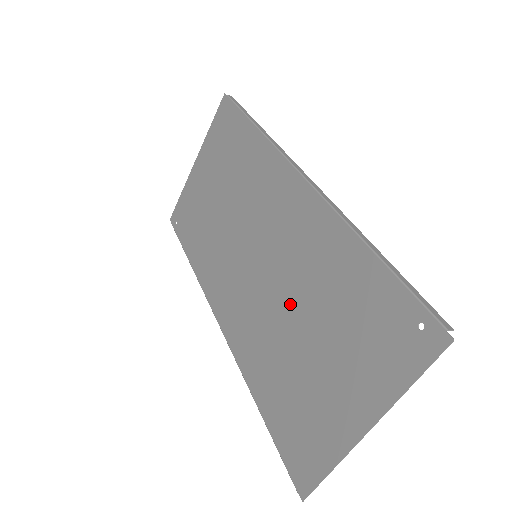
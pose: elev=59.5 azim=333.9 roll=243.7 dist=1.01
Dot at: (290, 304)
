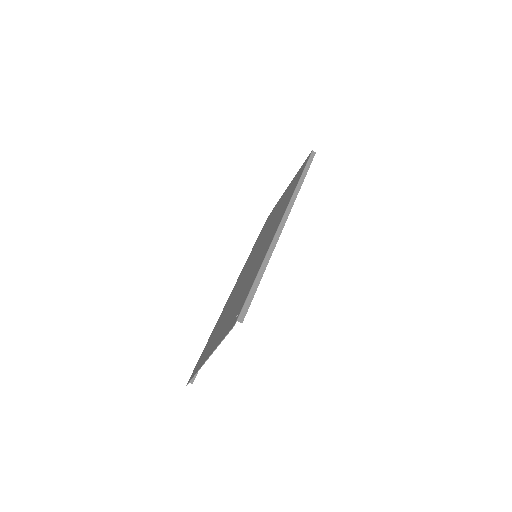
Dot at: (241, 287)
